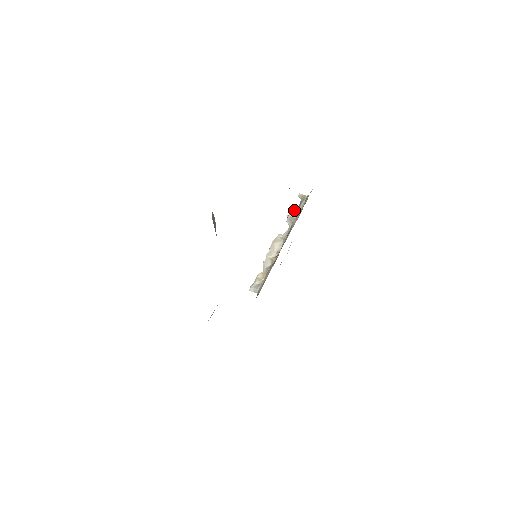
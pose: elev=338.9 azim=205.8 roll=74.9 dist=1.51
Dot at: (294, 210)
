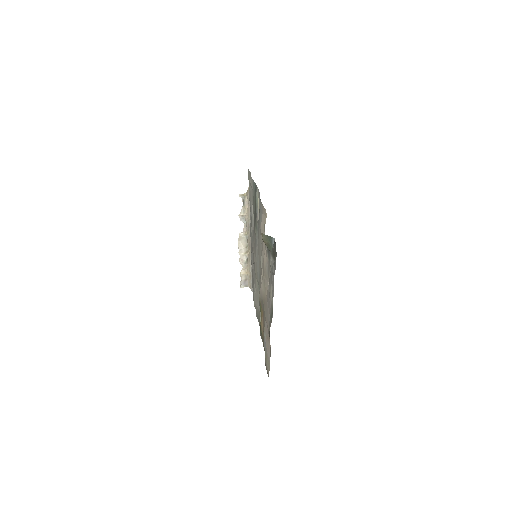
Dot at: (241, 209)
